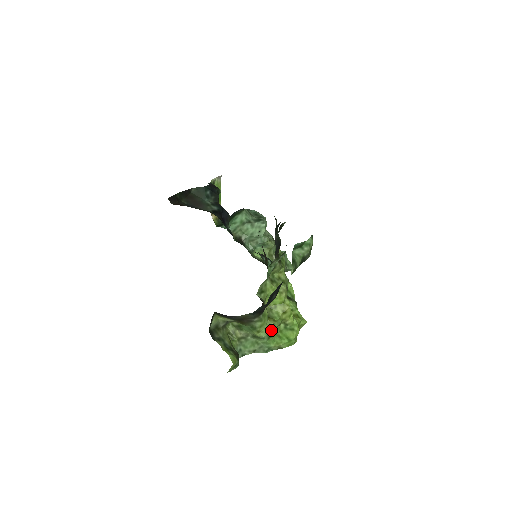
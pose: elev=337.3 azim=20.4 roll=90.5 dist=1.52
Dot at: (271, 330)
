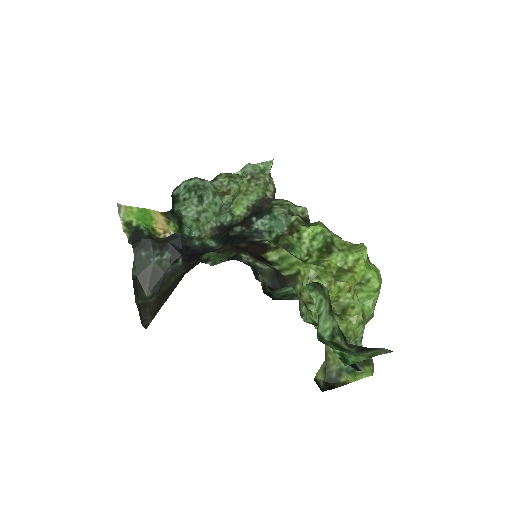
Dot at: (361, 319)
